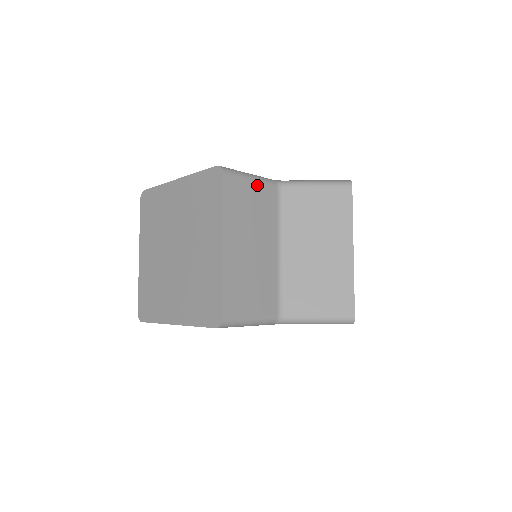
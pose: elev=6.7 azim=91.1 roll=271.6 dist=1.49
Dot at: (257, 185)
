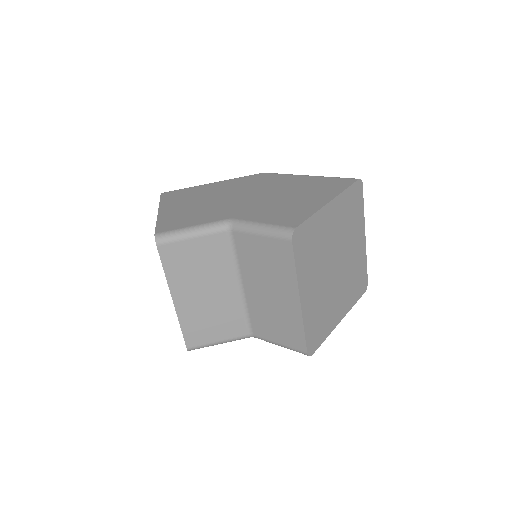
Dot at: (199, 240)
